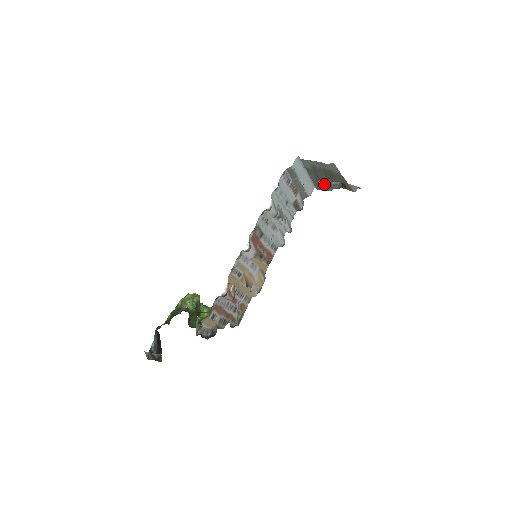
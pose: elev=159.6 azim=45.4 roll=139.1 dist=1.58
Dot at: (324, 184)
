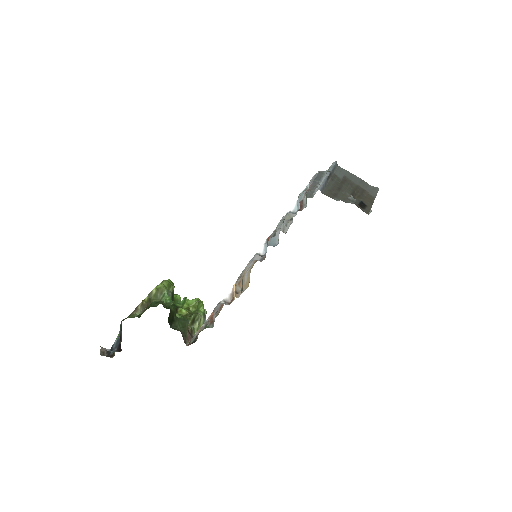
Dot at: (338, 194)
